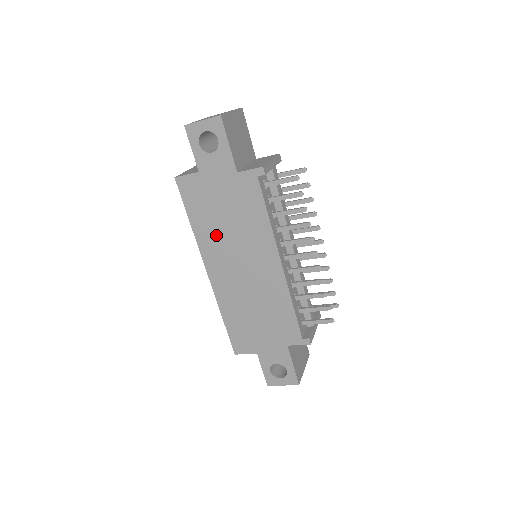
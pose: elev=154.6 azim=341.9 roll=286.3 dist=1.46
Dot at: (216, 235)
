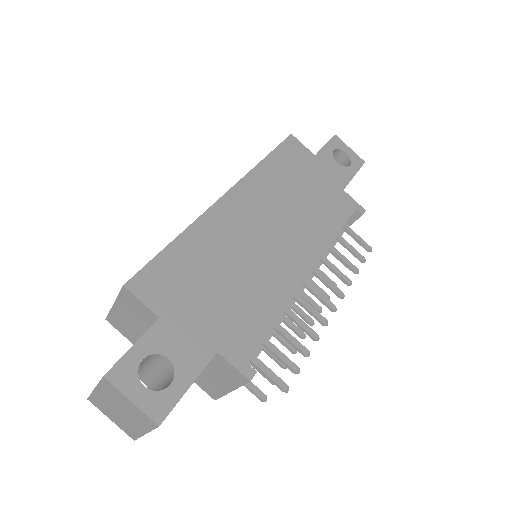
Dot at: (276, 190)
